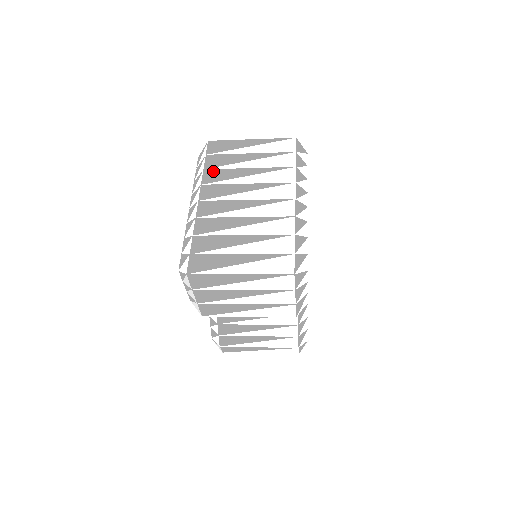
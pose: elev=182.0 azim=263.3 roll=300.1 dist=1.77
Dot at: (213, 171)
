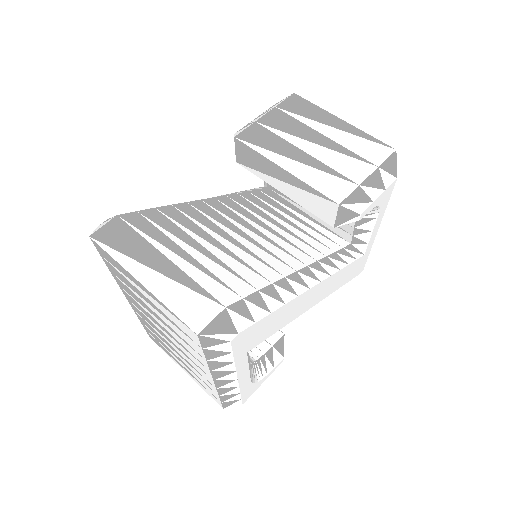
Dot at: (120, 282)
